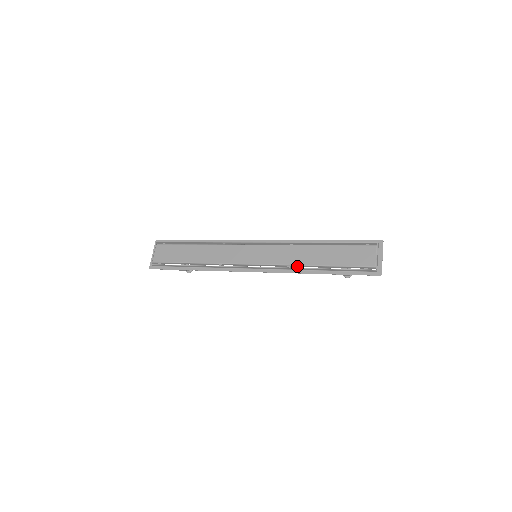
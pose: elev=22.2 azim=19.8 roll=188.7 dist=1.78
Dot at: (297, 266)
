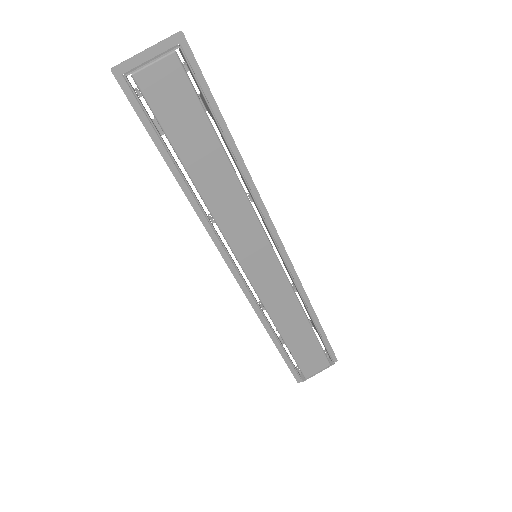
Dot at: (269, 315)
